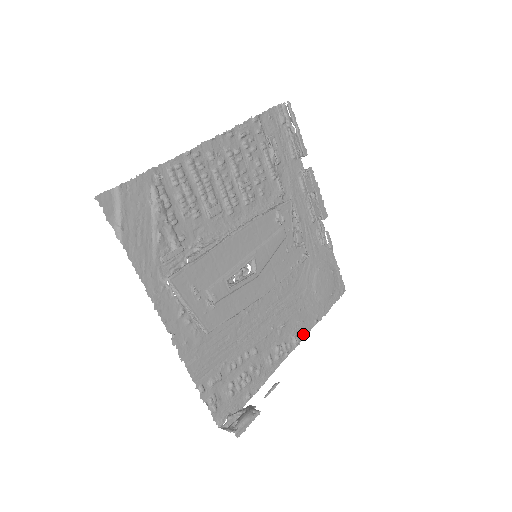
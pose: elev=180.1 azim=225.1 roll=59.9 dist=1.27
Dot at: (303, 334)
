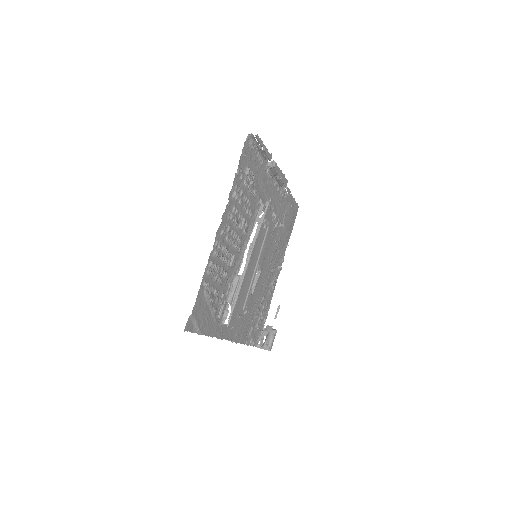
Dot at: (282, 261)
